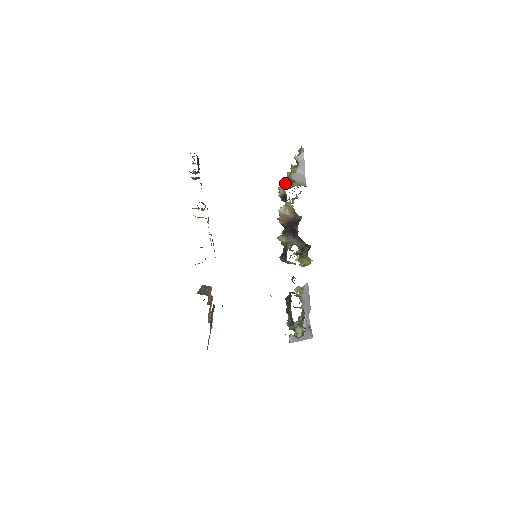
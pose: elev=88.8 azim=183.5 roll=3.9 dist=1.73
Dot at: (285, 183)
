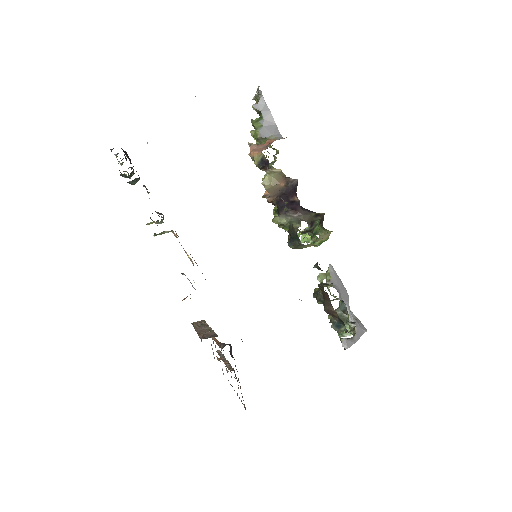
Dot at: (255, 145)
